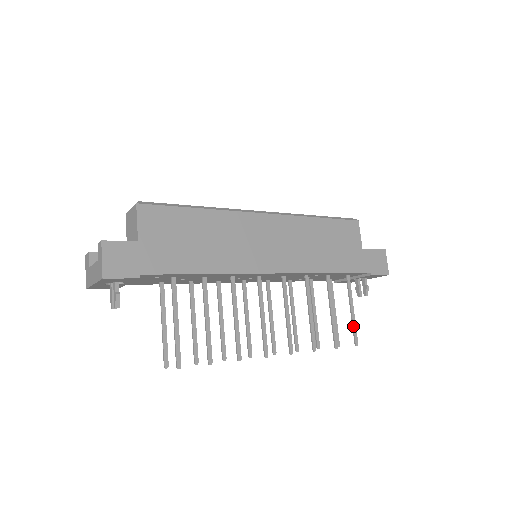
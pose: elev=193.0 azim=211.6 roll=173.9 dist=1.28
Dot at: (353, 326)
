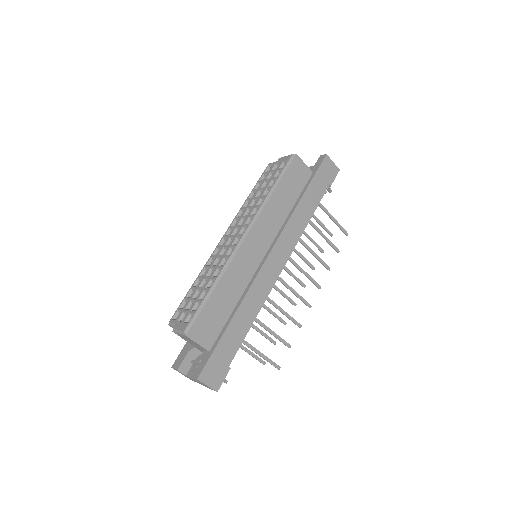
Dot at: occluded
